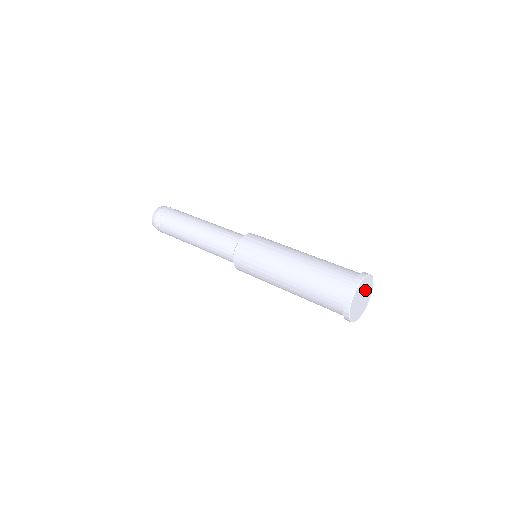
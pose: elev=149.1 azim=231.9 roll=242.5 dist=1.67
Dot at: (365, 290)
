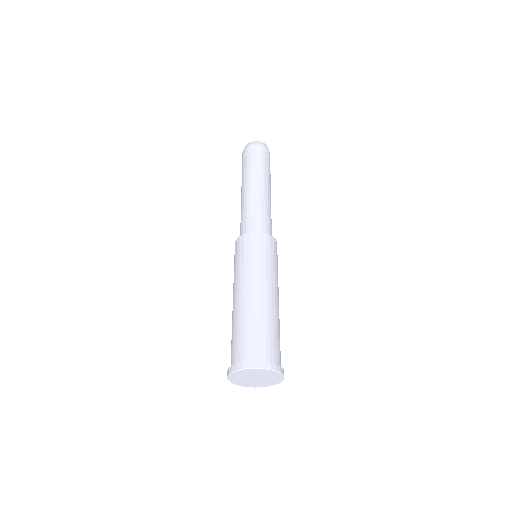
Dot at: (259, 375)
